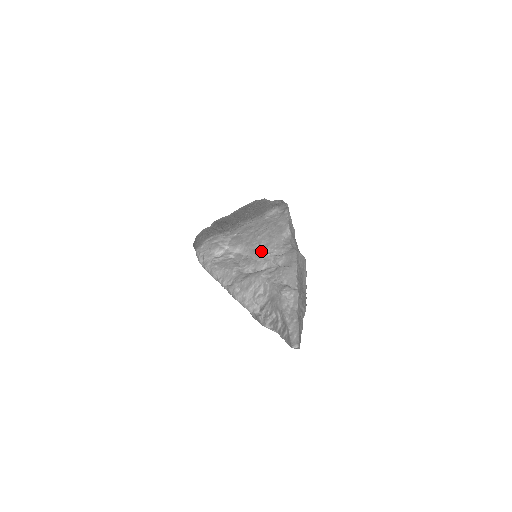
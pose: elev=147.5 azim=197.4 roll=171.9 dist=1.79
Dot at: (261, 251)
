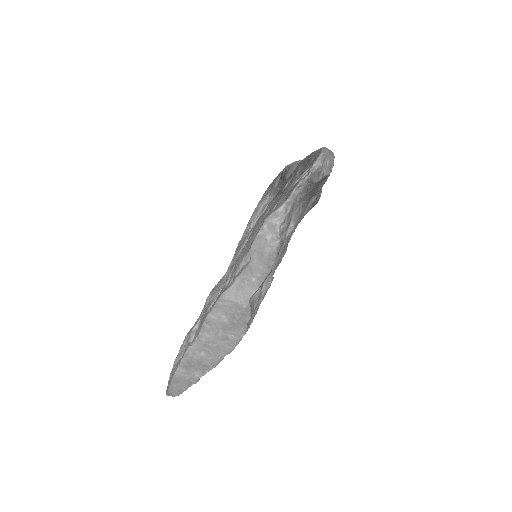
Dot at: (235, 262)
